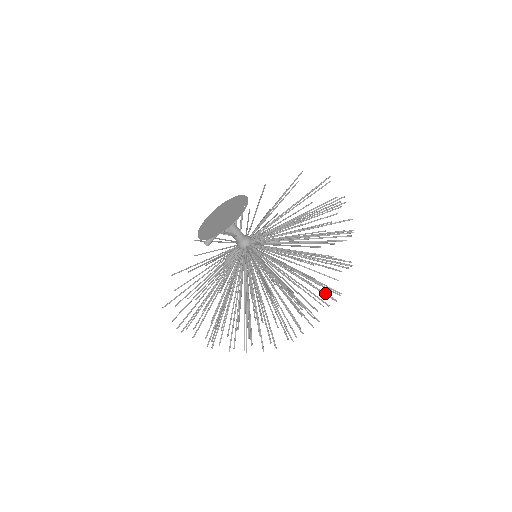
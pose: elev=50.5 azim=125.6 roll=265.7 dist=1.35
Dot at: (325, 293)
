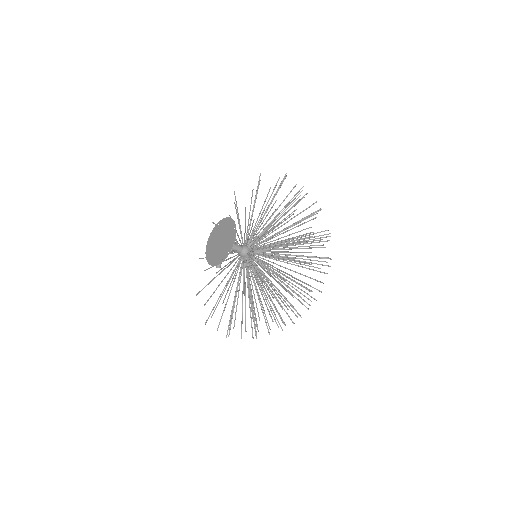
Dot at: (320, 264)
